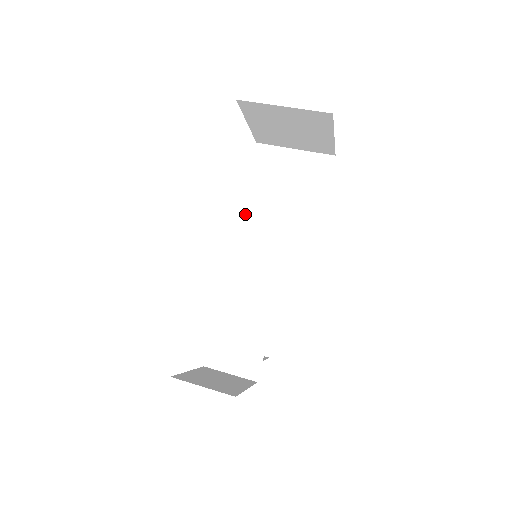
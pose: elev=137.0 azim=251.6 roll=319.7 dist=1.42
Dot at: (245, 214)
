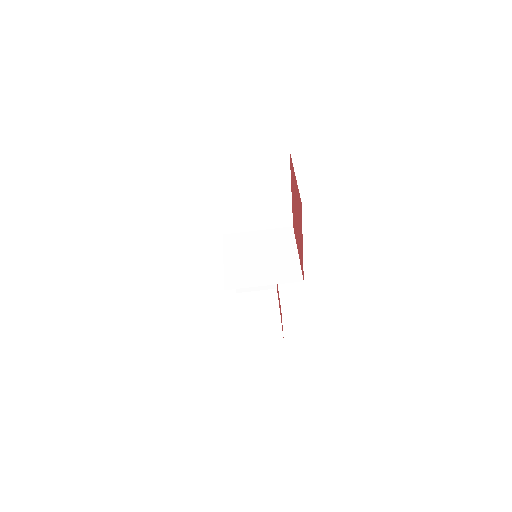
Dot at: (226, 217)
